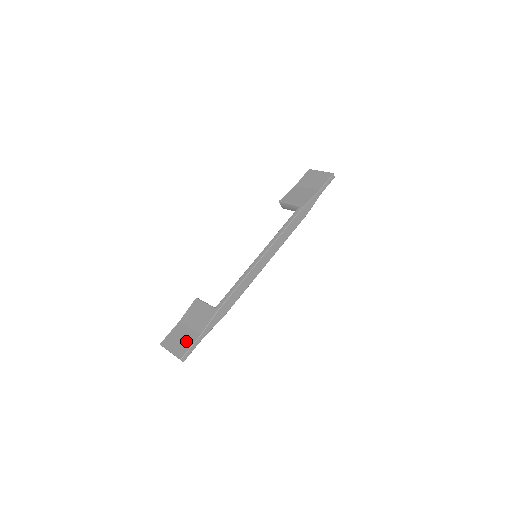
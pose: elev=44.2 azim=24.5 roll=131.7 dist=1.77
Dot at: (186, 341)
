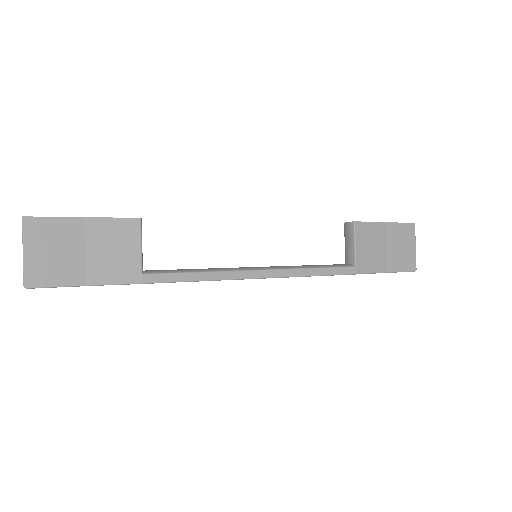
Dot at: (60, 268)
